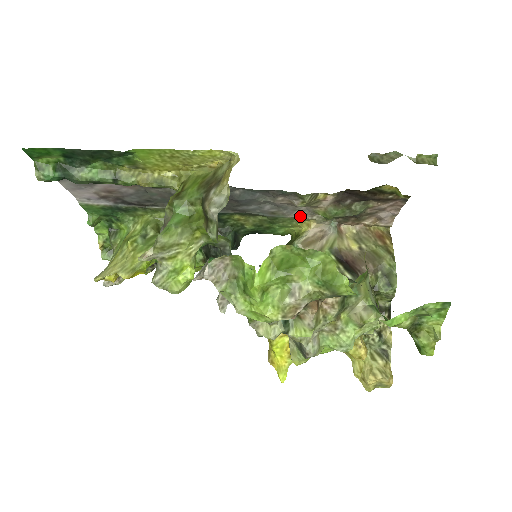
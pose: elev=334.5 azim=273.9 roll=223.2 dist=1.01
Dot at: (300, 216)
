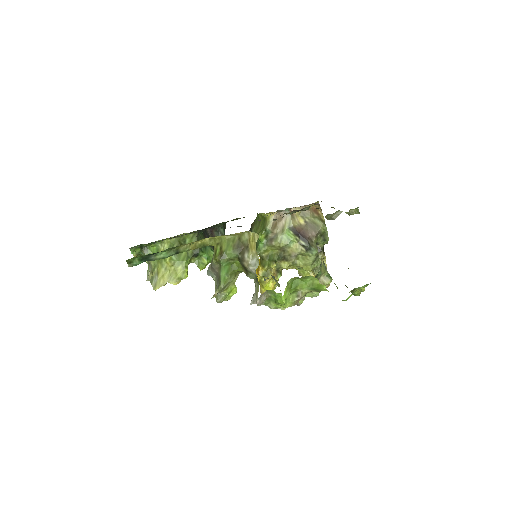
Dot at: occluded
